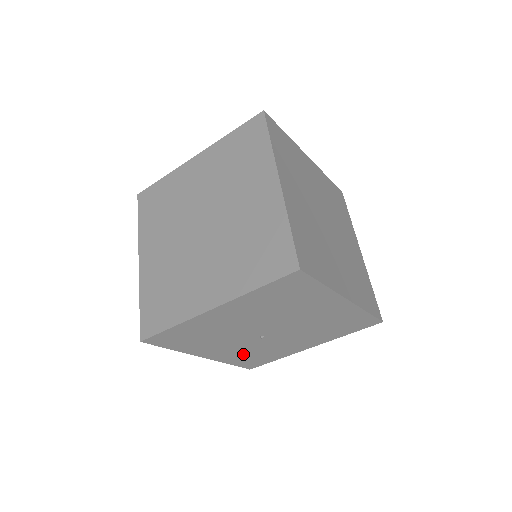
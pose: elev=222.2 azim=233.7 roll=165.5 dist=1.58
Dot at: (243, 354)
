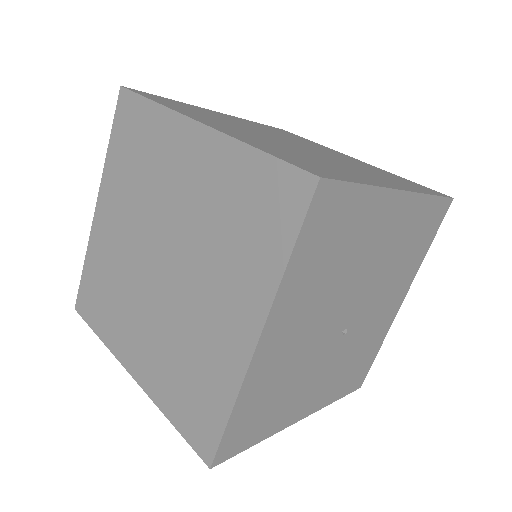
Dot at: (340, 375)
